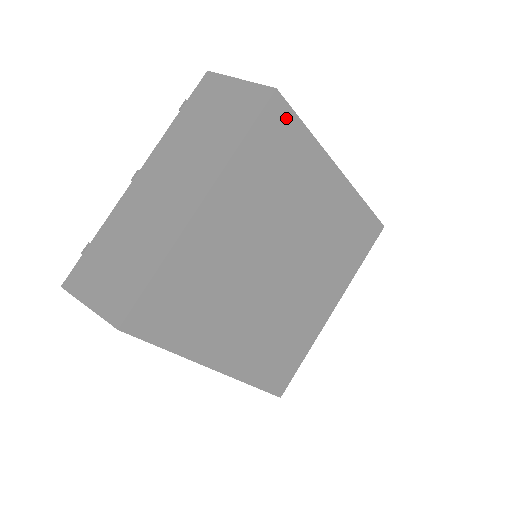
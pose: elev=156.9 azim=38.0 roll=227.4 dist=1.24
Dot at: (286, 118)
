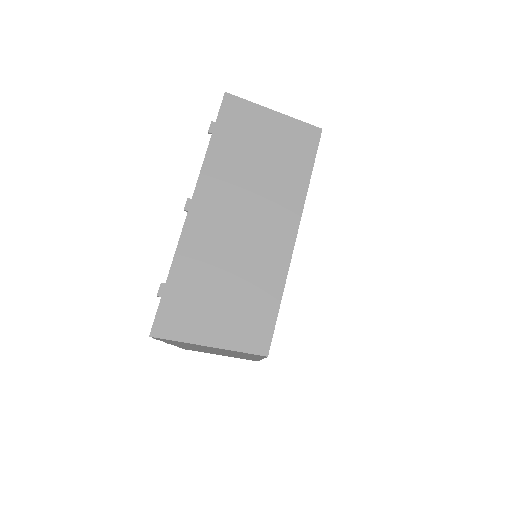
Dot at: occluded
